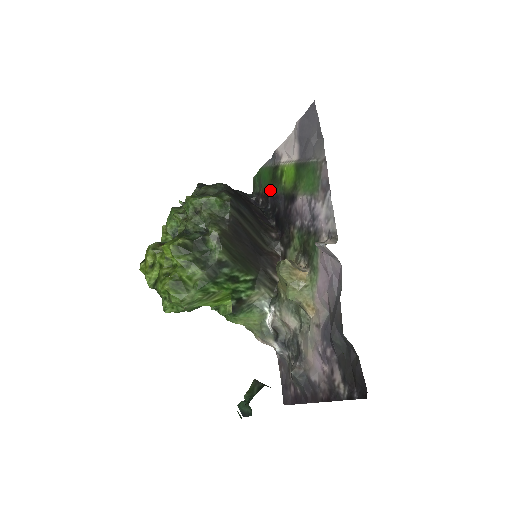
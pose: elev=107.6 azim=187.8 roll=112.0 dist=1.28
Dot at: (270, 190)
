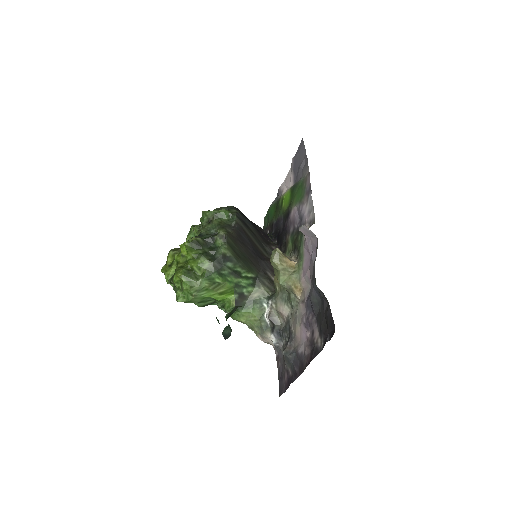
Dot at: (274, 219)
